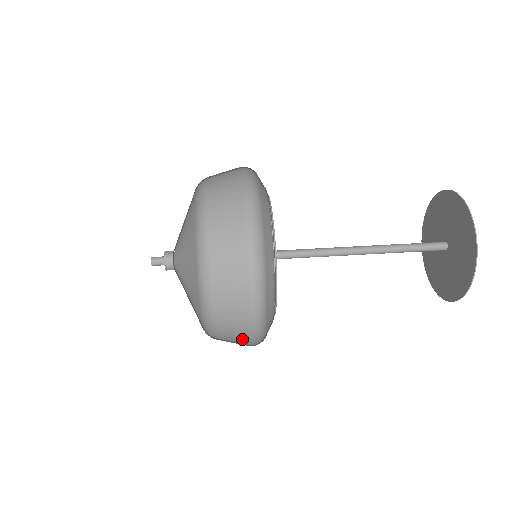
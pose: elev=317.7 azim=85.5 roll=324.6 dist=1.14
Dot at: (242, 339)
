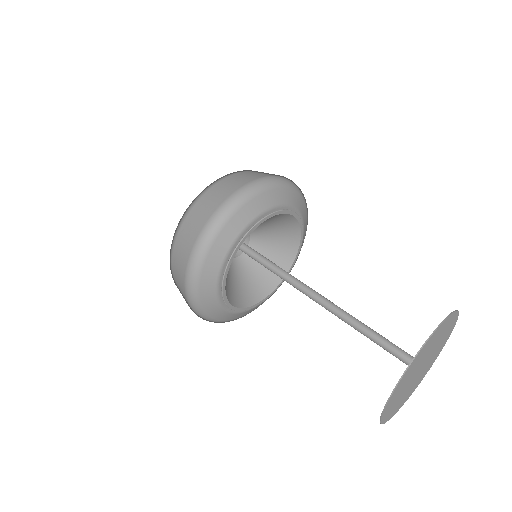
Dot at: occluded
